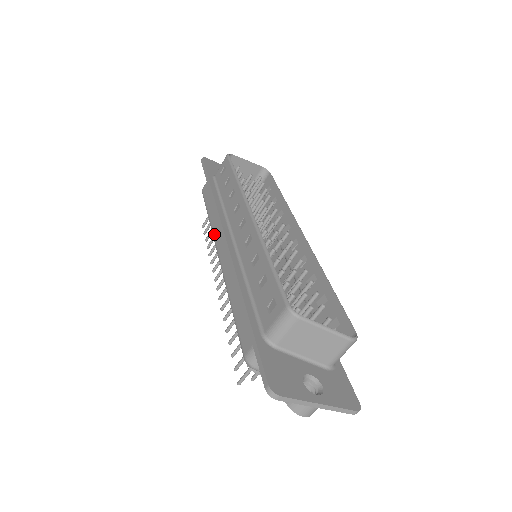
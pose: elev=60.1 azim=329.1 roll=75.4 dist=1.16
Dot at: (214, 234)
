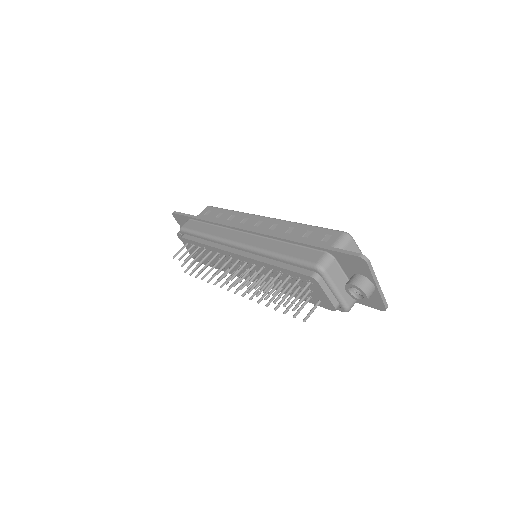
Dot at: (222, 237)
